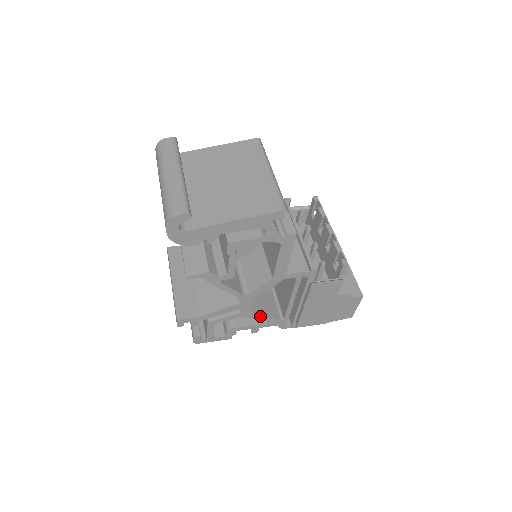
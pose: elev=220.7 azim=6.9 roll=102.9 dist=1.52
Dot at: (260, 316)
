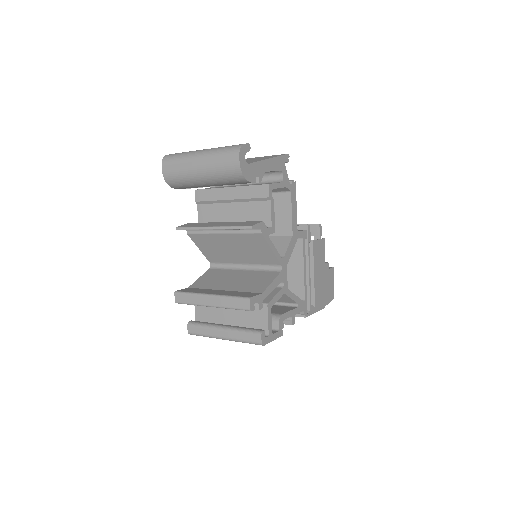
Dot at: (293, 295)
